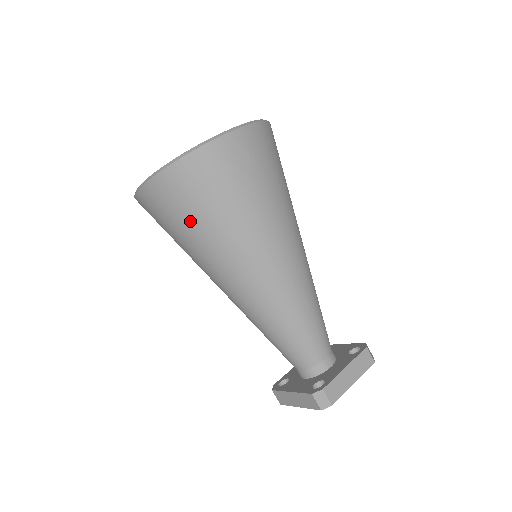
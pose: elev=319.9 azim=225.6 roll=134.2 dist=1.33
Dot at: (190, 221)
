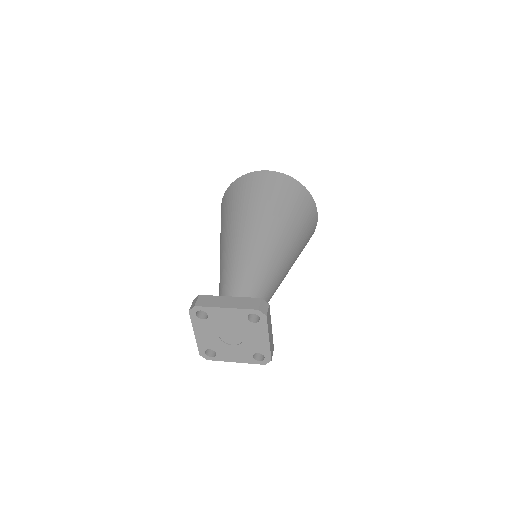
Dot at: (222, 216)
